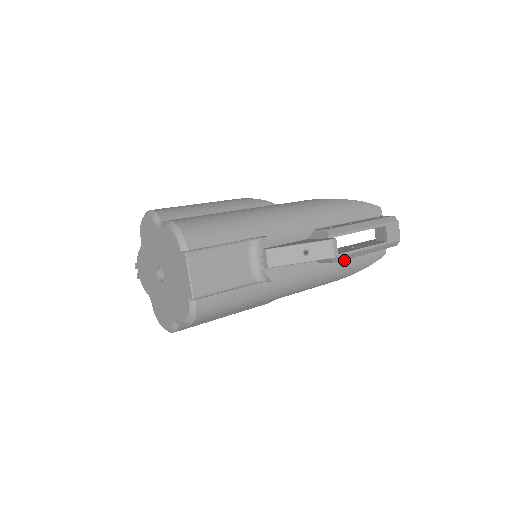
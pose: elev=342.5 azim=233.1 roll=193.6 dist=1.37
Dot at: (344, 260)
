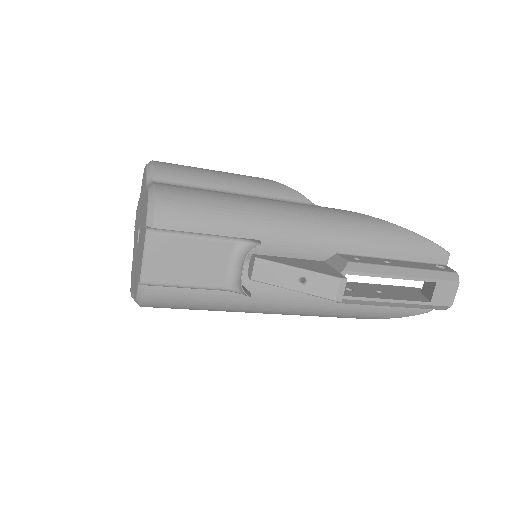
Dot at: occluded
